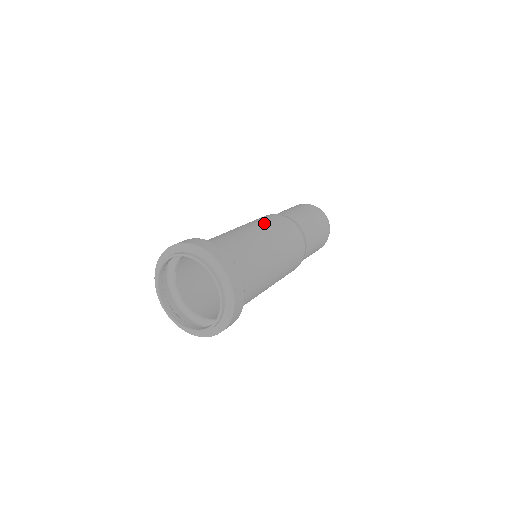
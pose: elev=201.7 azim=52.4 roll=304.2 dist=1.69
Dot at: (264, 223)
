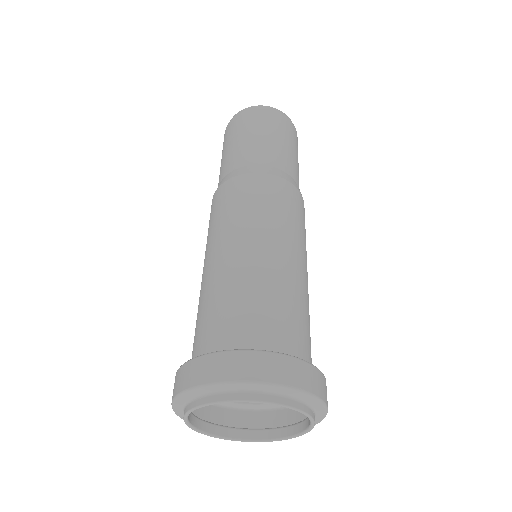
Dot at: (278, 218)
